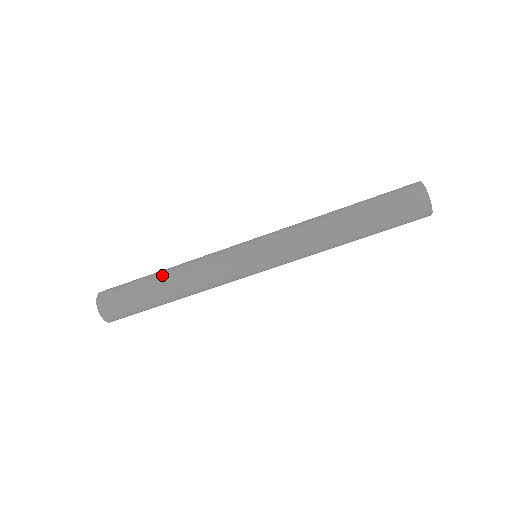
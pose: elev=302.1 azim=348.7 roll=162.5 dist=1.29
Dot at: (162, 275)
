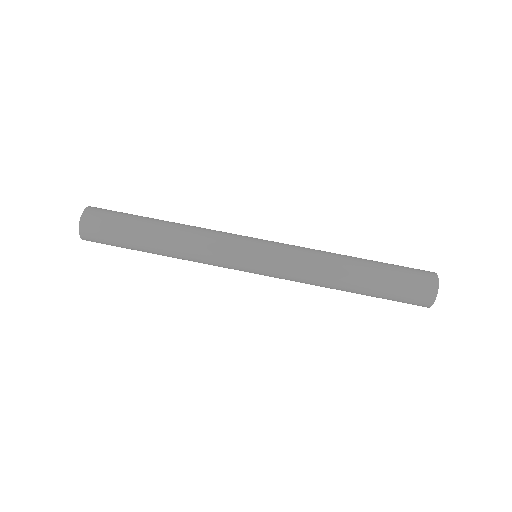
Dot at: (161, 222)
